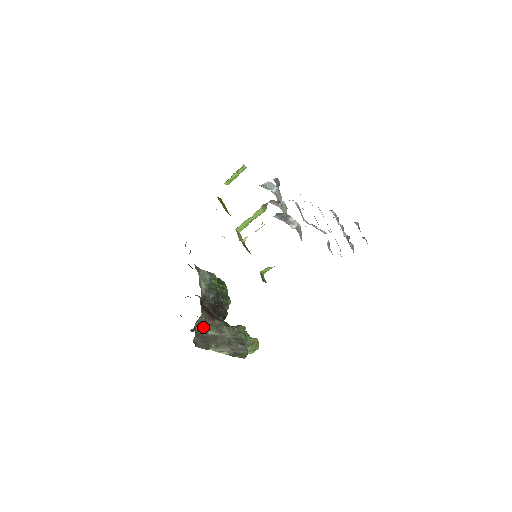
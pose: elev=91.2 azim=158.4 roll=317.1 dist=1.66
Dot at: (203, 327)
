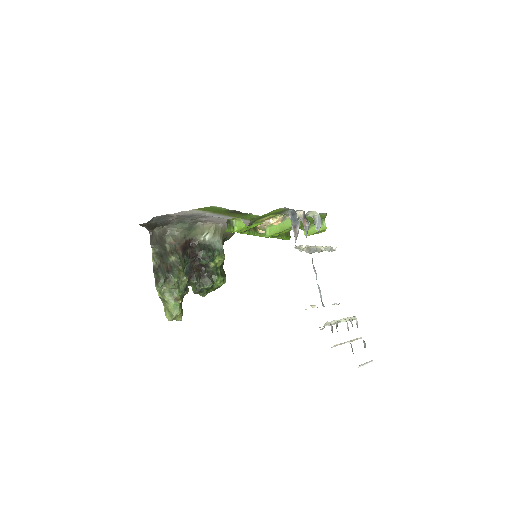
Dot at: (170, 239)
